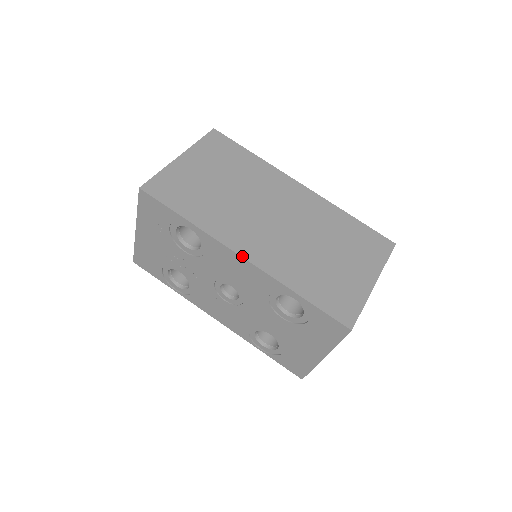
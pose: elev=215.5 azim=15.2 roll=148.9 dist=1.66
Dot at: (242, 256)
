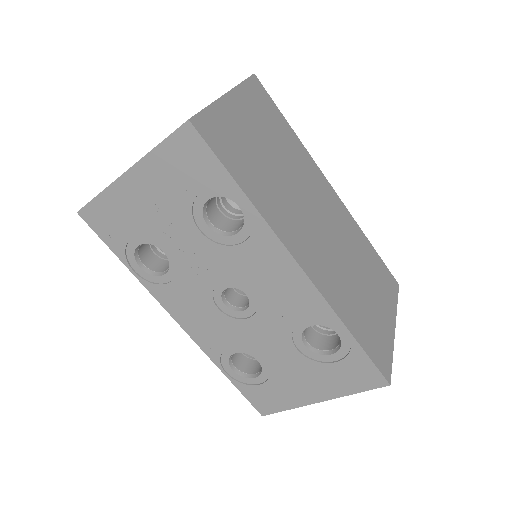
Dot at: (301, 266)
